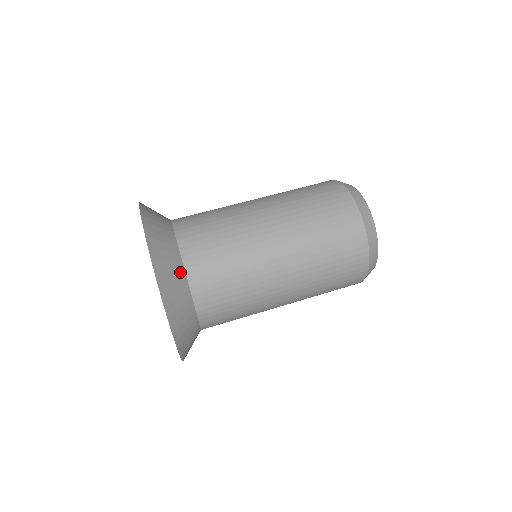
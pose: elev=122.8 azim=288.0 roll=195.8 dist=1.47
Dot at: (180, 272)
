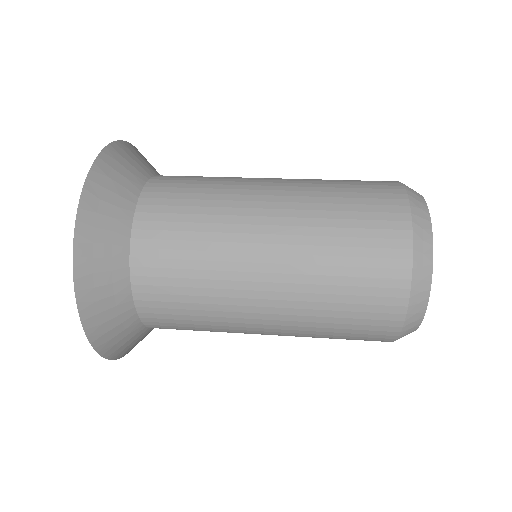
Dot at: (150, 170)
